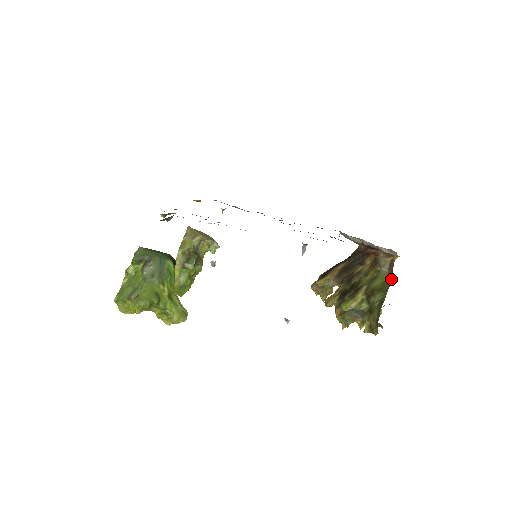
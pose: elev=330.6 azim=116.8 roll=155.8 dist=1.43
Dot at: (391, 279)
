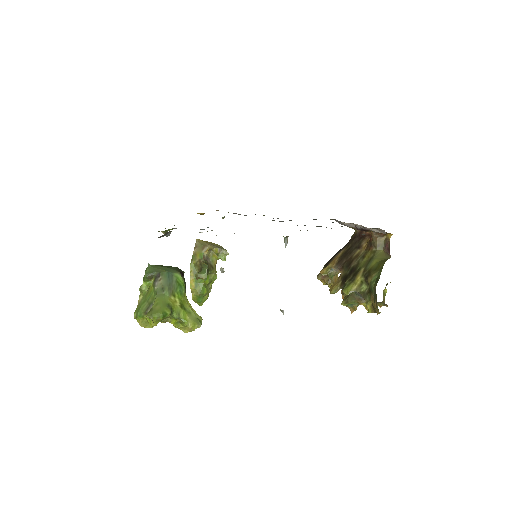
Dot at: (387, 257)
